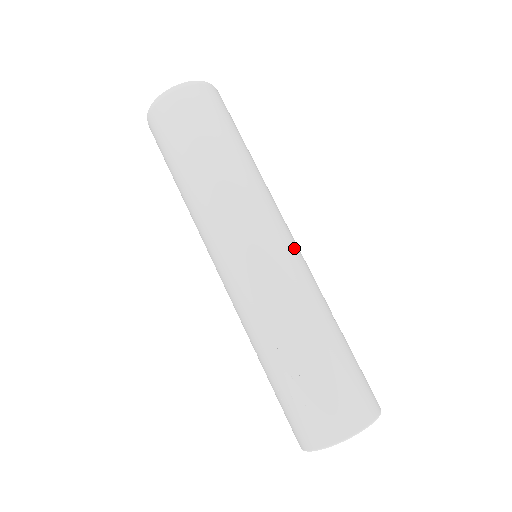
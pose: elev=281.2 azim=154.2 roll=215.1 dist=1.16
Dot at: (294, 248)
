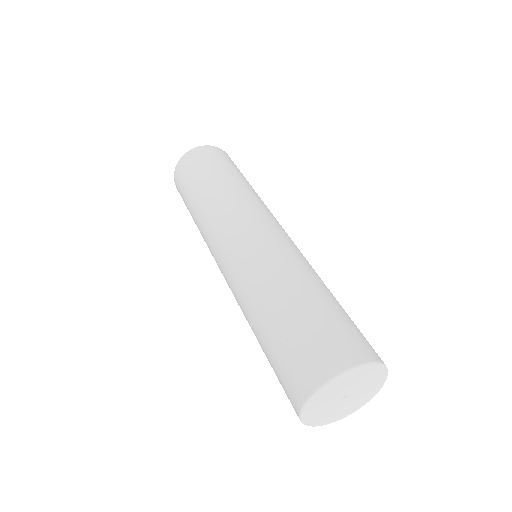
Dot at: (285, 235)
